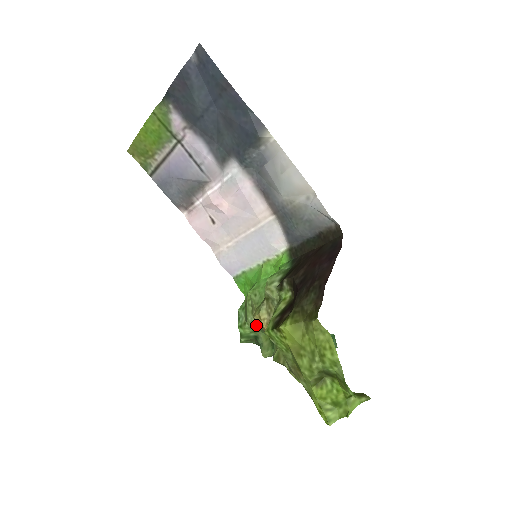
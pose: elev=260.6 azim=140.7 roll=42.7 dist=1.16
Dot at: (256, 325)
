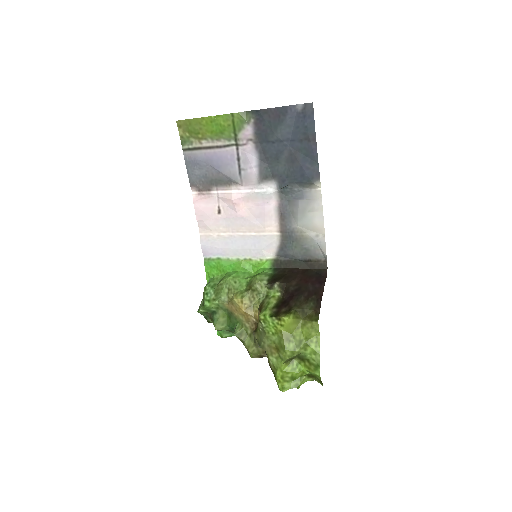
Dot at: (225, 304)
